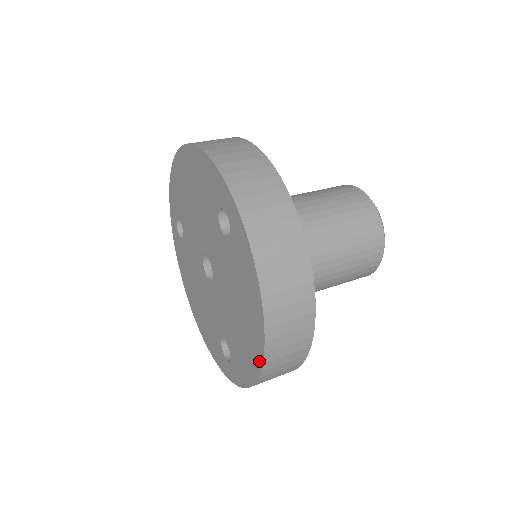
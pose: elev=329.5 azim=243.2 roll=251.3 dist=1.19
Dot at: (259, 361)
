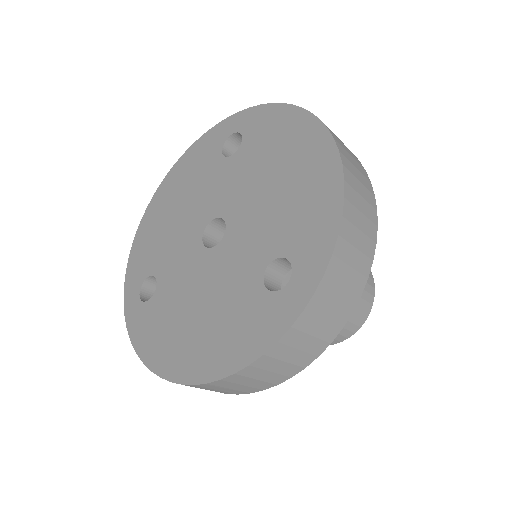
Dot at: (333, 158)
